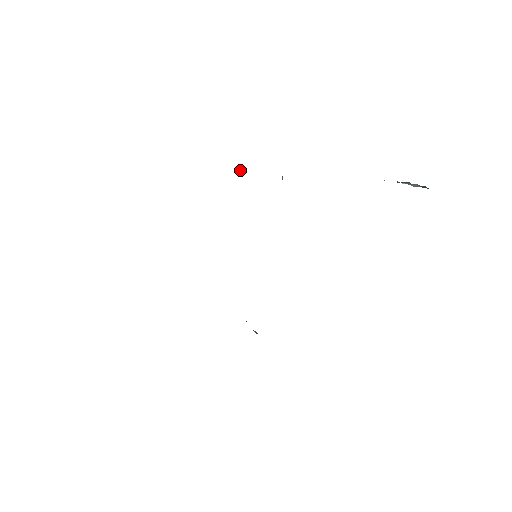
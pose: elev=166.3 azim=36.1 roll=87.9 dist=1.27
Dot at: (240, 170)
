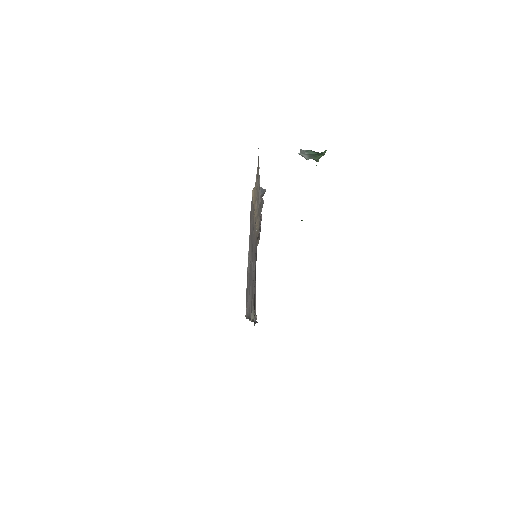
Dot at: (301, 220)
